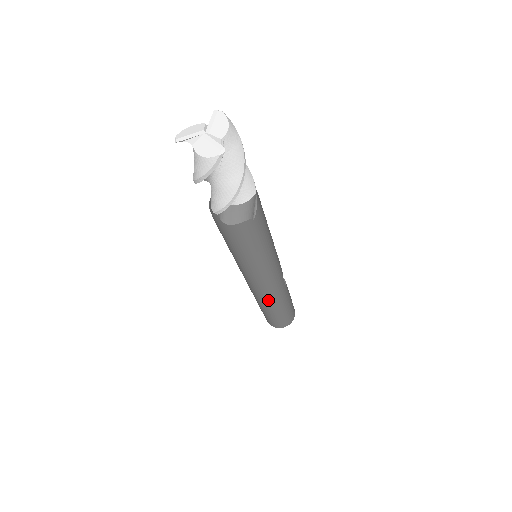
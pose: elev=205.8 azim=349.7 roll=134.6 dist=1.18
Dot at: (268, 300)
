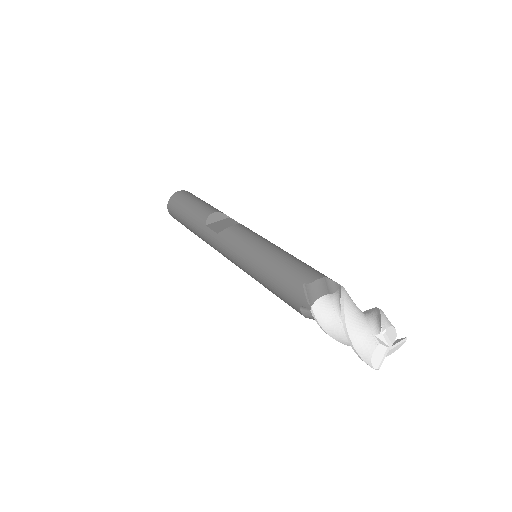
Dot at: occluded
